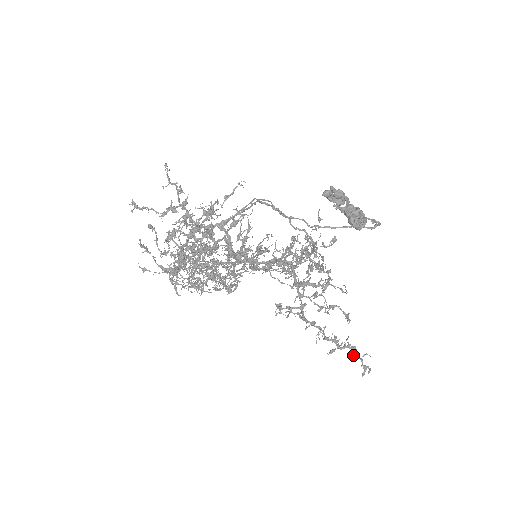
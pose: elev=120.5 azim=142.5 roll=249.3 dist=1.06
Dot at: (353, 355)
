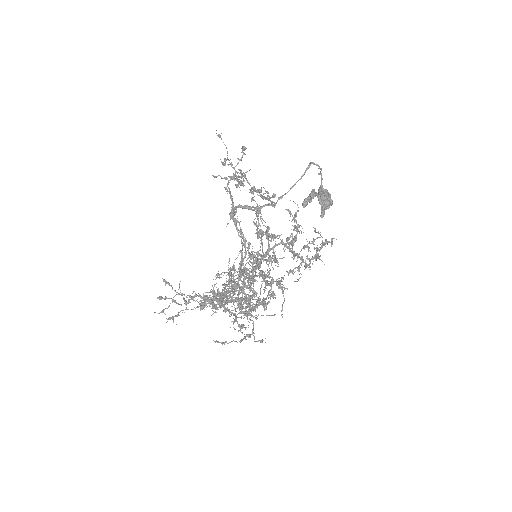
Dot at: occluded
